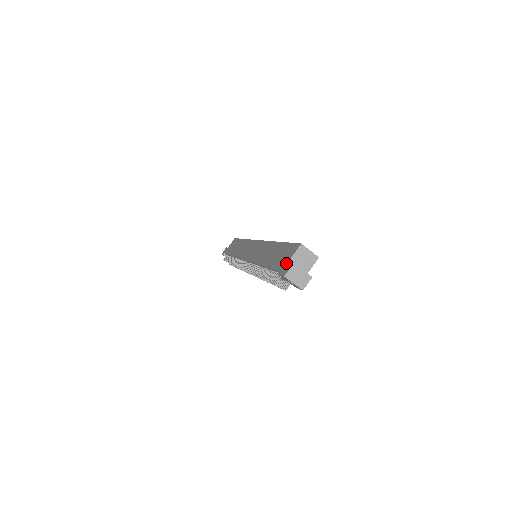
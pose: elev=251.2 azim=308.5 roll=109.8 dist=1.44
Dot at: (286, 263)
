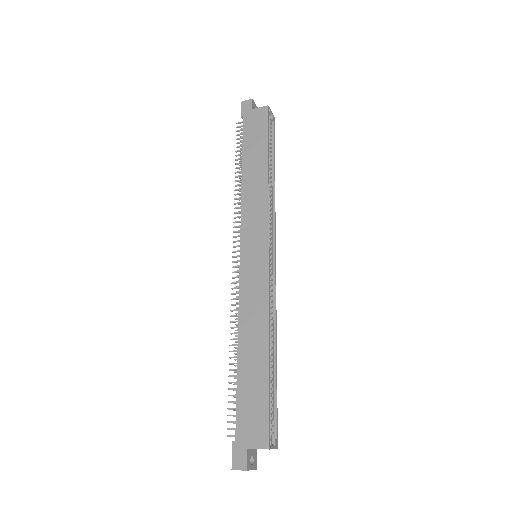
Dot at: (245, 447)
